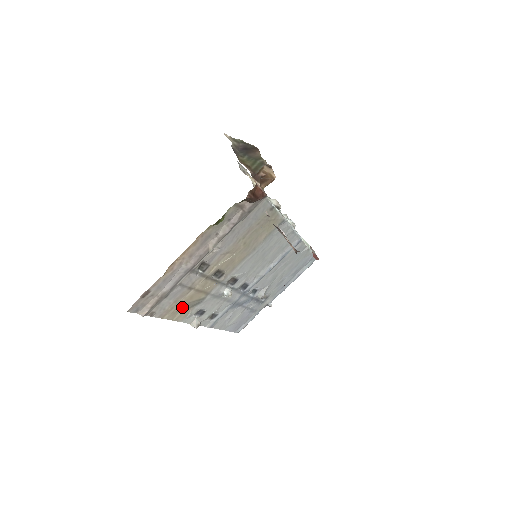
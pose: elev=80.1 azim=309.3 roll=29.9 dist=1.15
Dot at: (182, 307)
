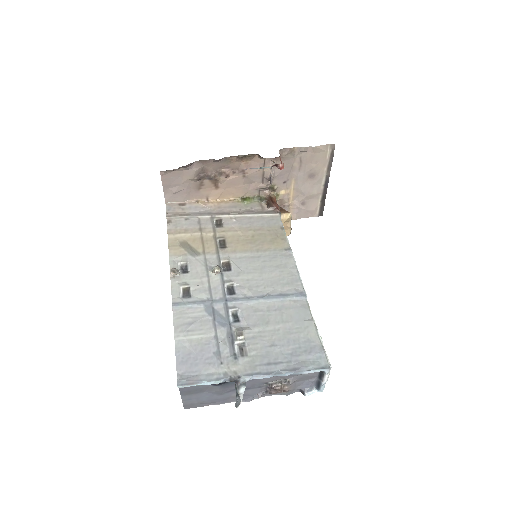
Dot at: (183, 243)
